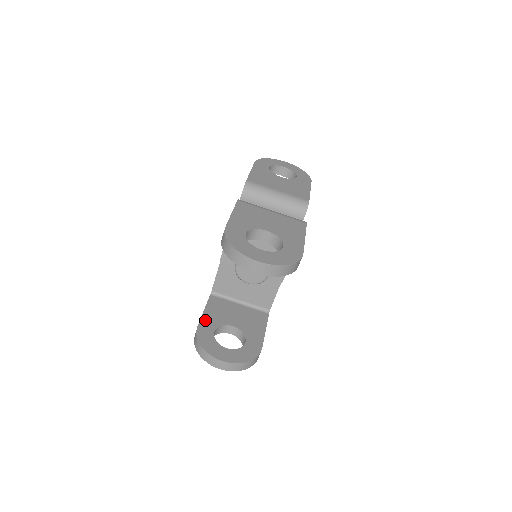
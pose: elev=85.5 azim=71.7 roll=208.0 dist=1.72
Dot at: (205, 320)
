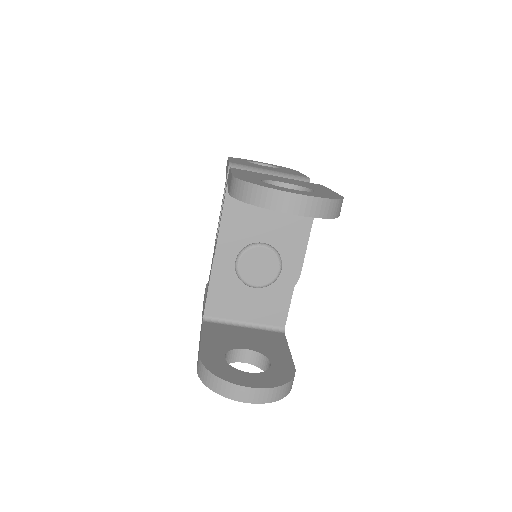
Dot at: (207, 346)
